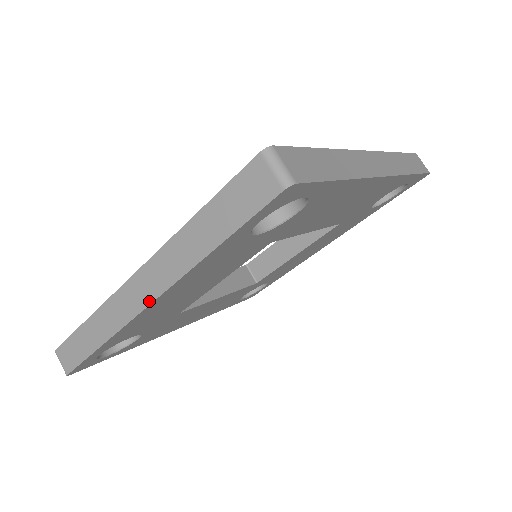
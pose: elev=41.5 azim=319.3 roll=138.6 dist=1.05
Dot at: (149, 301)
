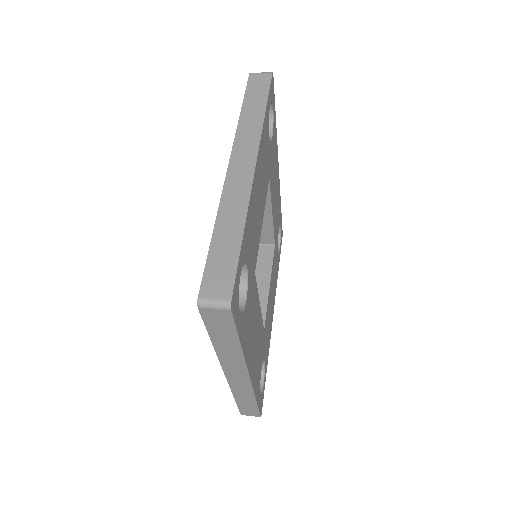
Dot at: (247, 376)
